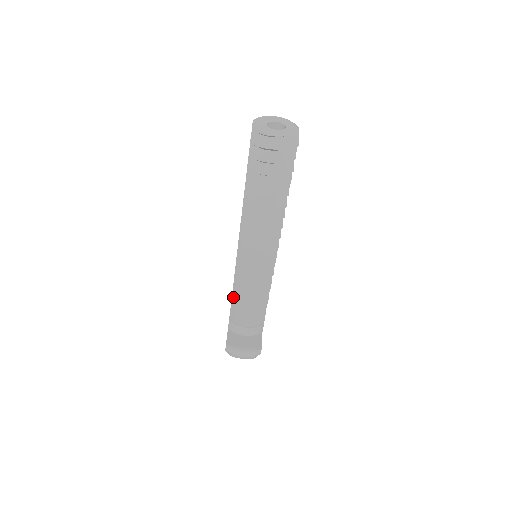
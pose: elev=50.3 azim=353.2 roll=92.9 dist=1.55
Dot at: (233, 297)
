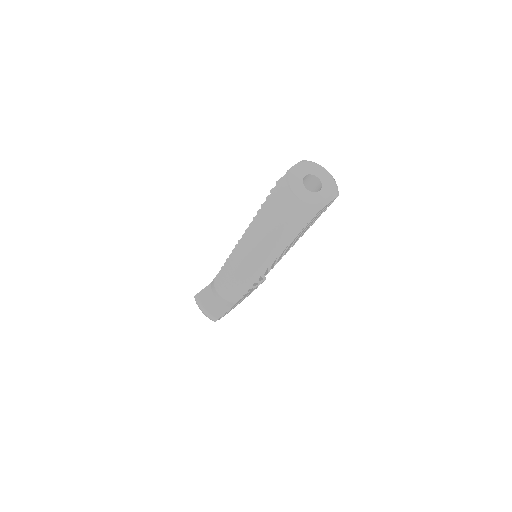
Dot at: (222, 268)
